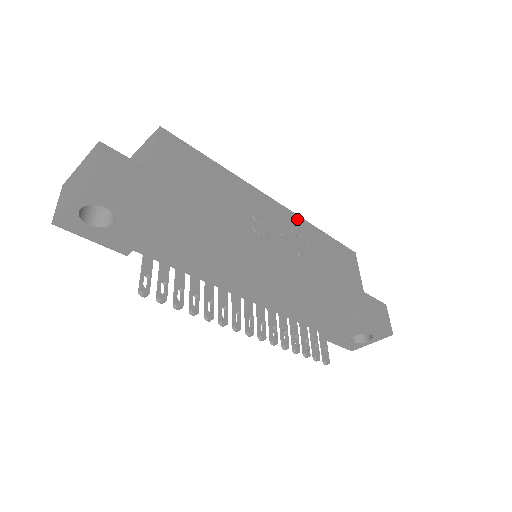
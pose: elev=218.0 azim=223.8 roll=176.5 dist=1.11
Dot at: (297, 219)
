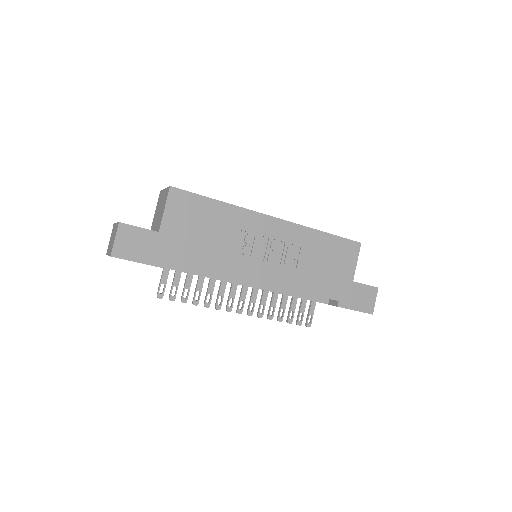
Dot at: (295, 228)
